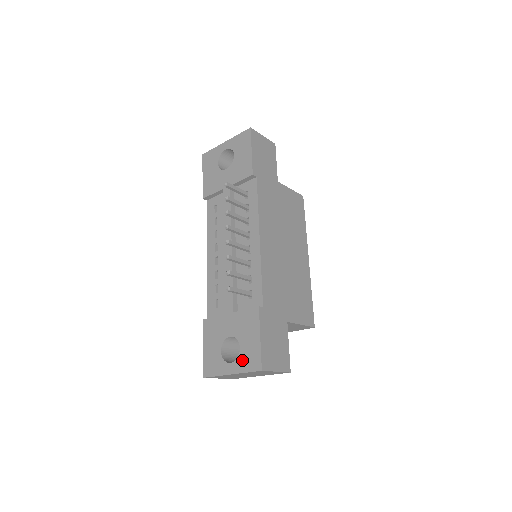
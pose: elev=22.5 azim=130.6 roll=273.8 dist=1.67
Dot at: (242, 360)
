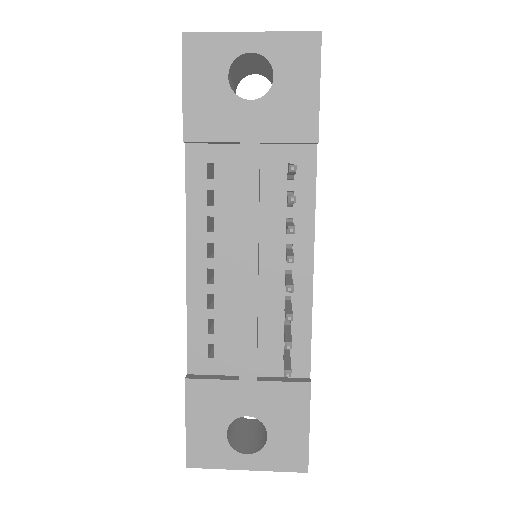
Dot at: (271, 454)
